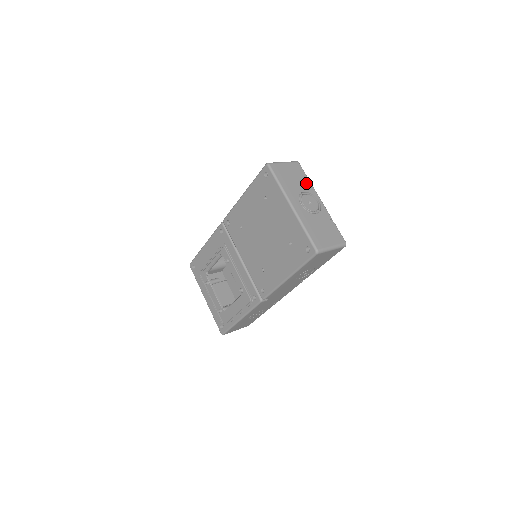
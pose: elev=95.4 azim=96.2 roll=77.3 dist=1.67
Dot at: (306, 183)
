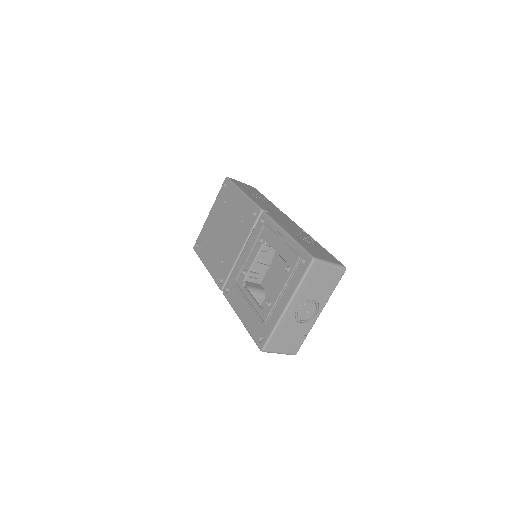
Dot at: occluded
